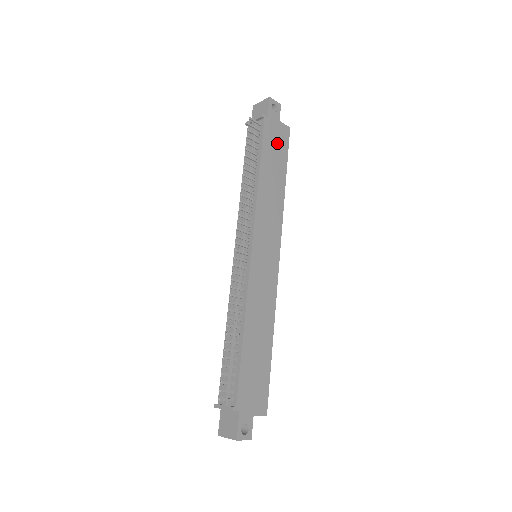
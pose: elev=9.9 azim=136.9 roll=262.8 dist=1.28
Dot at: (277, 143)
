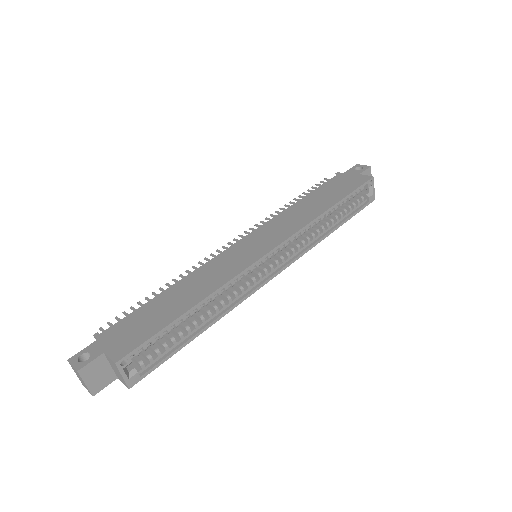
Dot at: (343, 185)
